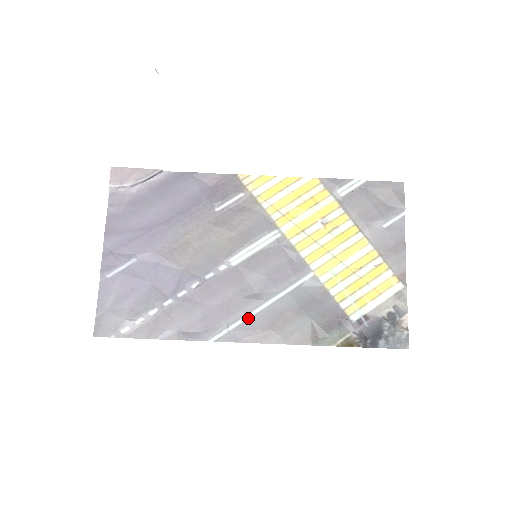
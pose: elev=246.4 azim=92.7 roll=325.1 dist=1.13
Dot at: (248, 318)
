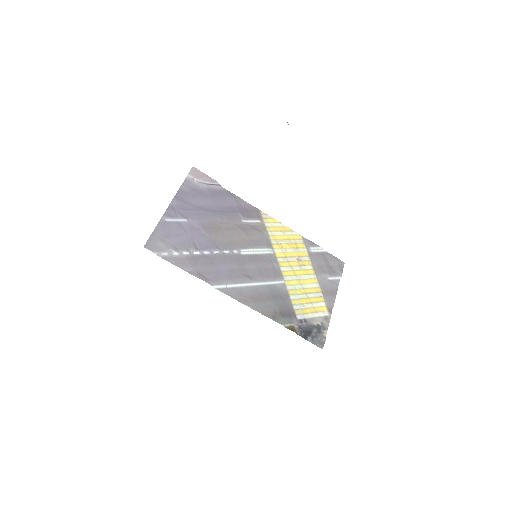
Dot at: (240, 286)
